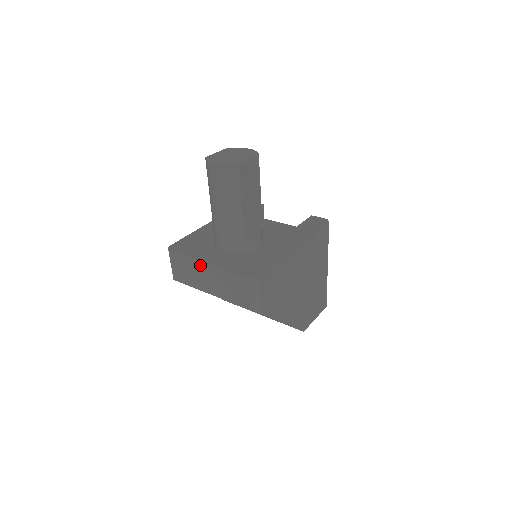
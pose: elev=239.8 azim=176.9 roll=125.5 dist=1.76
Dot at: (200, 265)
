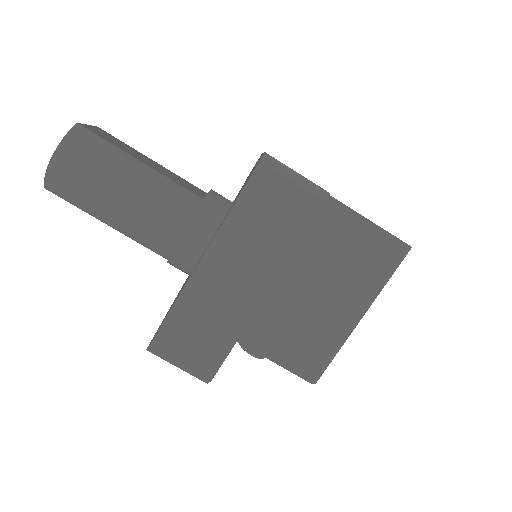
Dot at: (199, 281)
